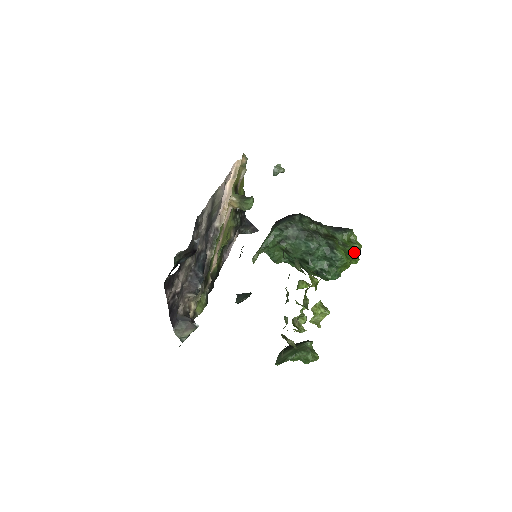
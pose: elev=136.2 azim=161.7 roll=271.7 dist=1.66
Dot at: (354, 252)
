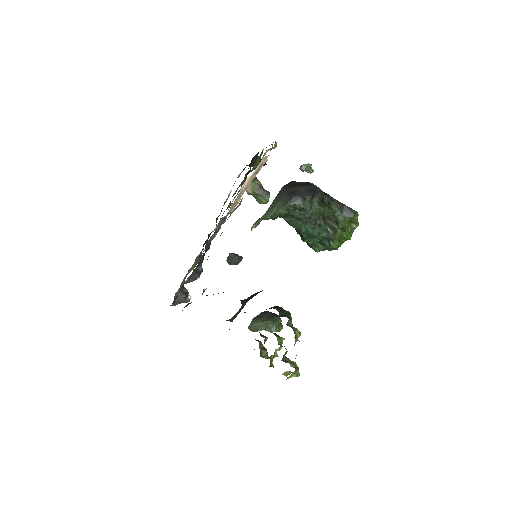
Dot at: (349, 235)
